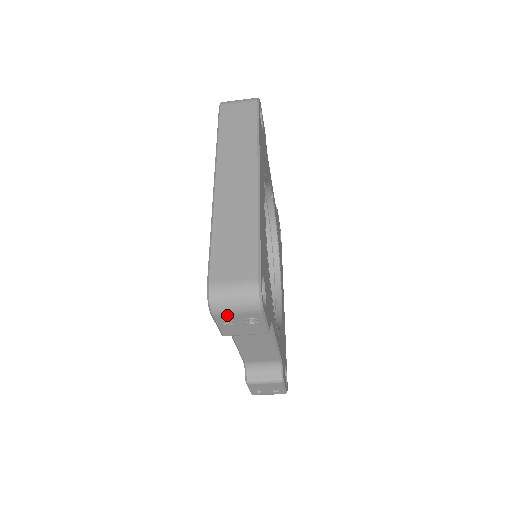
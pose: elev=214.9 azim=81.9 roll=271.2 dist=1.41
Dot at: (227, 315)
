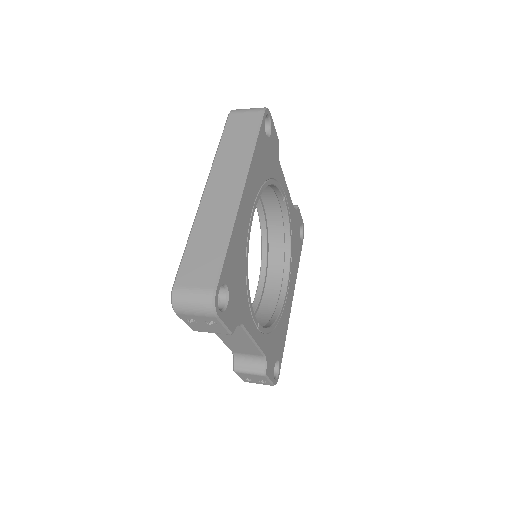
Dot at: (188, 315)
